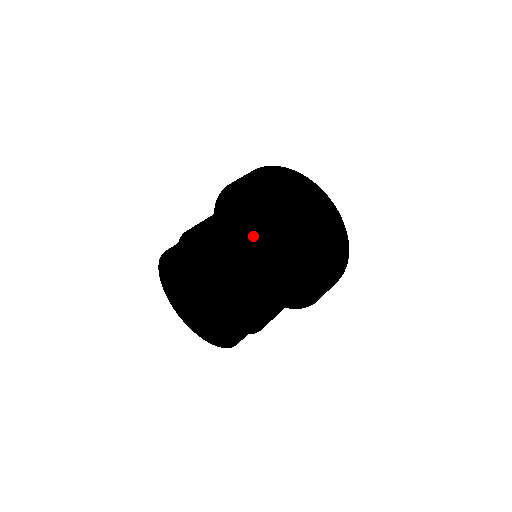
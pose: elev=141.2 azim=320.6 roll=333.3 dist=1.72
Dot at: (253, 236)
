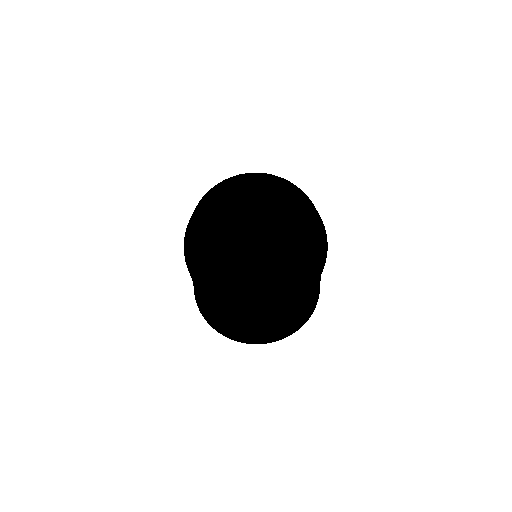
Dot at: (291, 217)
